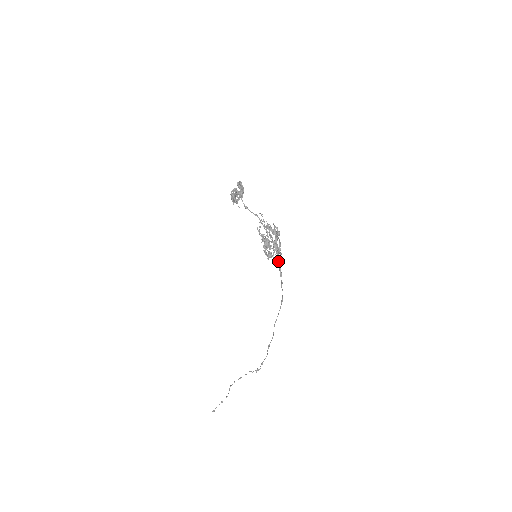
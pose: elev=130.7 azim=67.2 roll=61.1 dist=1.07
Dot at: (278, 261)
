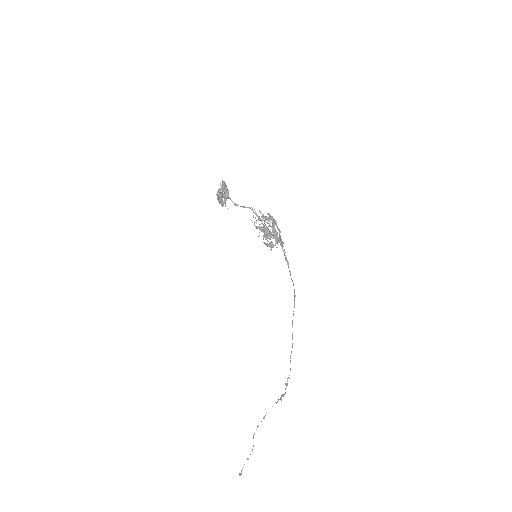
Dot at: (282, 249)
